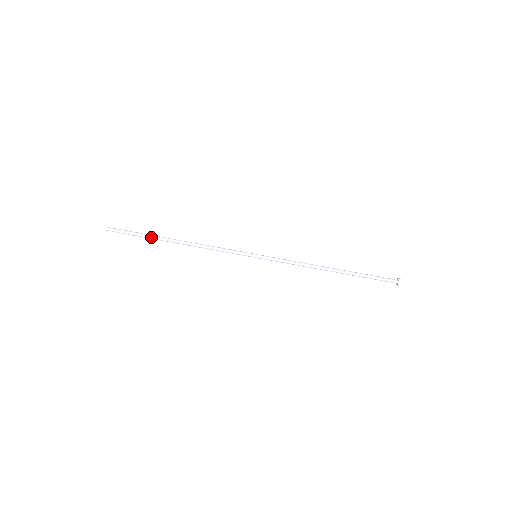
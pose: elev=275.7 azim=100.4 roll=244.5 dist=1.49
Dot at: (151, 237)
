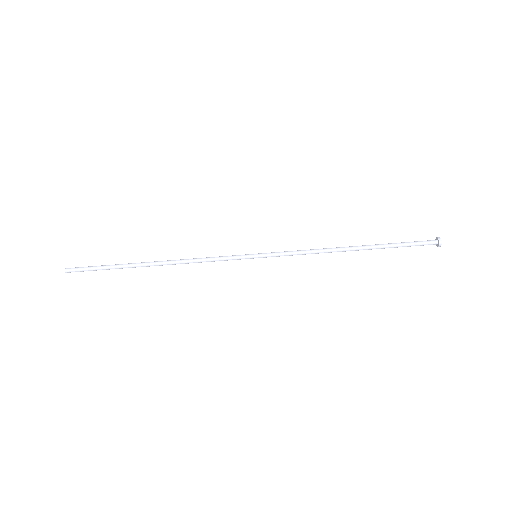
Dot at: (122, 267)
